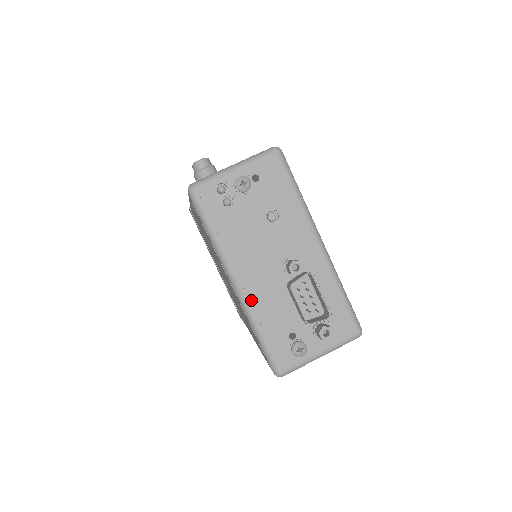
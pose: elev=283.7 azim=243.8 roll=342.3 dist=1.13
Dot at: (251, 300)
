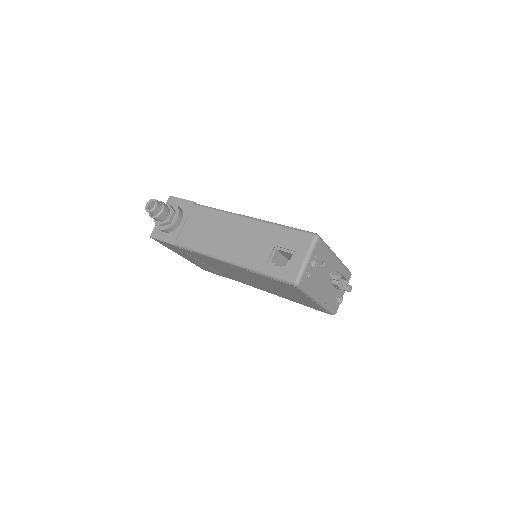
Dot at: (324, 301)
